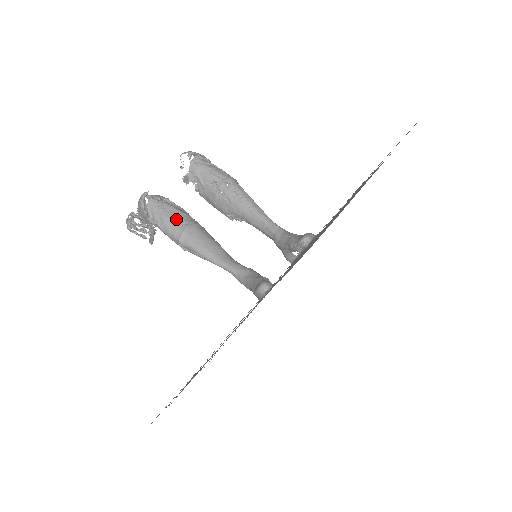
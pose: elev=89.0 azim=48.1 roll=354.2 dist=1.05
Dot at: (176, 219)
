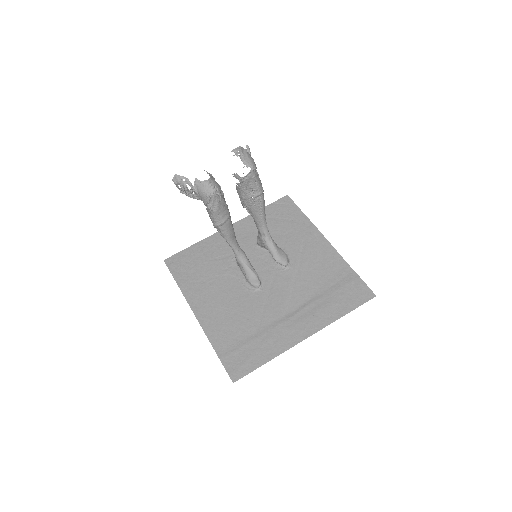
Dot at: (223, 211)
